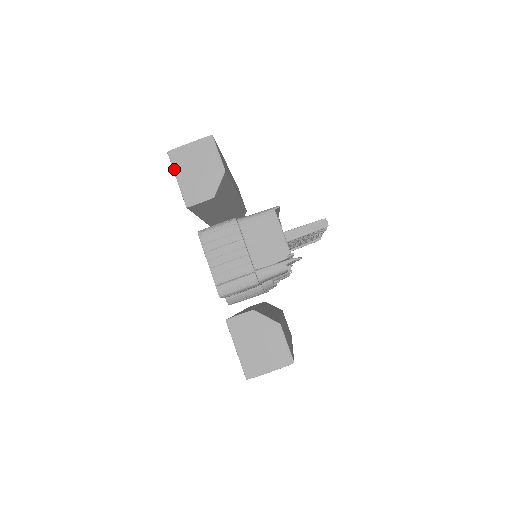
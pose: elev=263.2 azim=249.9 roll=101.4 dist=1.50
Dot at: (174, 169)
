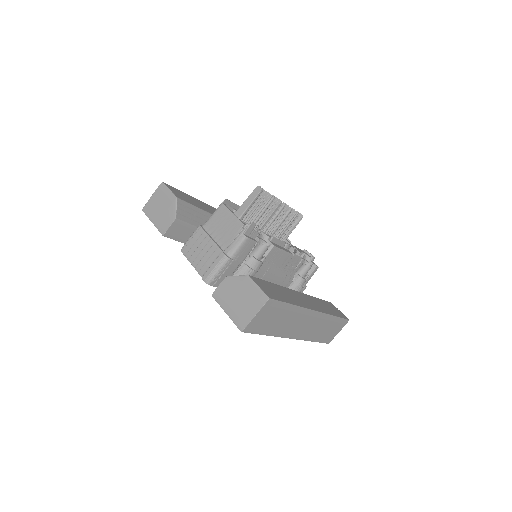
Dot at: (149, 217)
